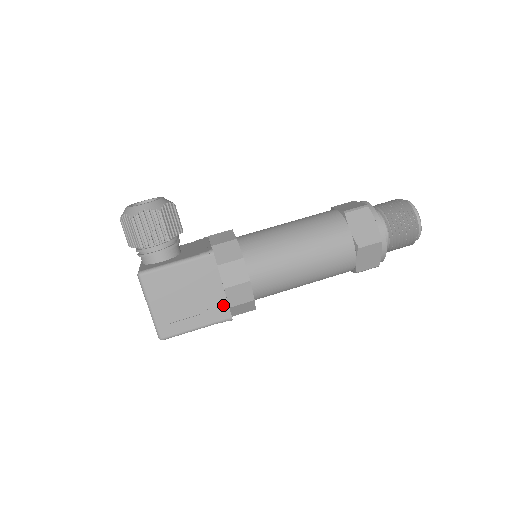
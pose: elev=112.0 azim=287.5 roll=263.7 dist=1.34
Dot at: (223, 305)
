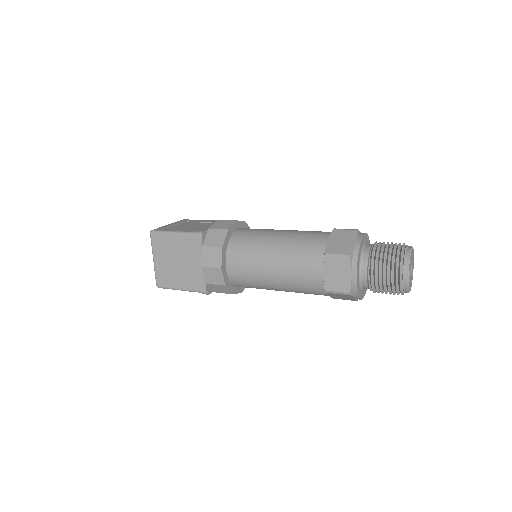
Dot at: (206, 229)
